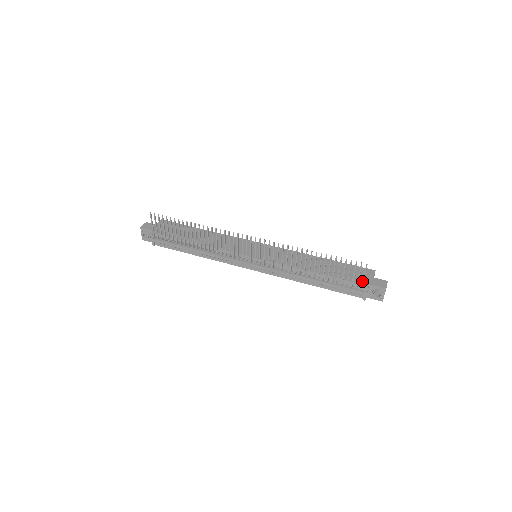
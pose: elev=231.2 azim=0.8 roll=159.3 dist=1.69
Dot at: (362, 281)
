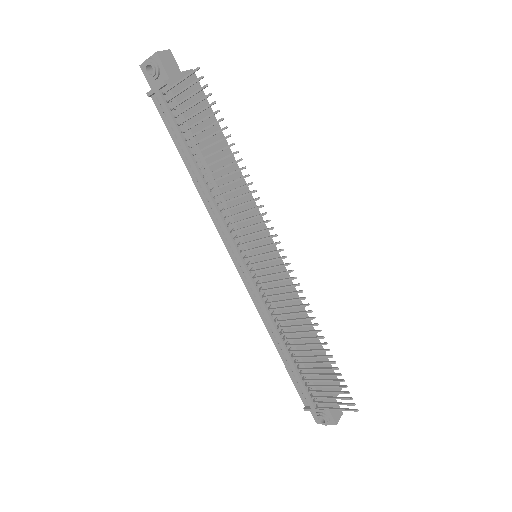
Dot at: (330, 408)
